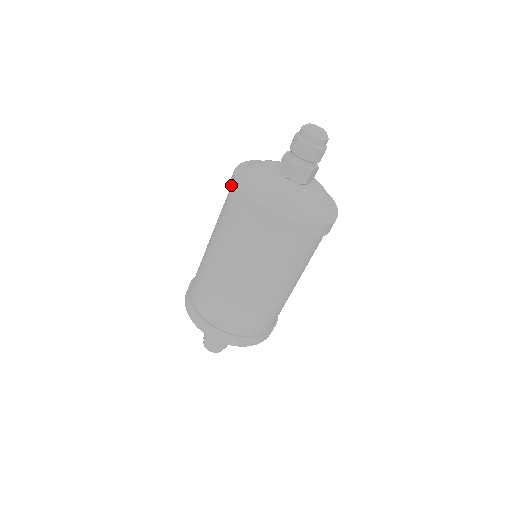
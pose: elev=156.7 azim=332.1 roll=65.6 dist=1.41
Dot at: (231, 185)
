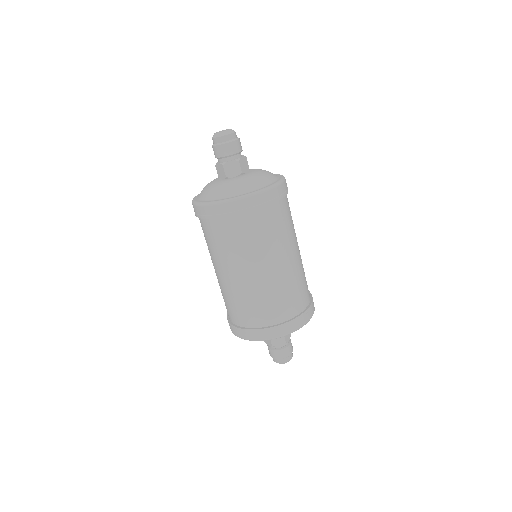
Dot at: (225, 212)
